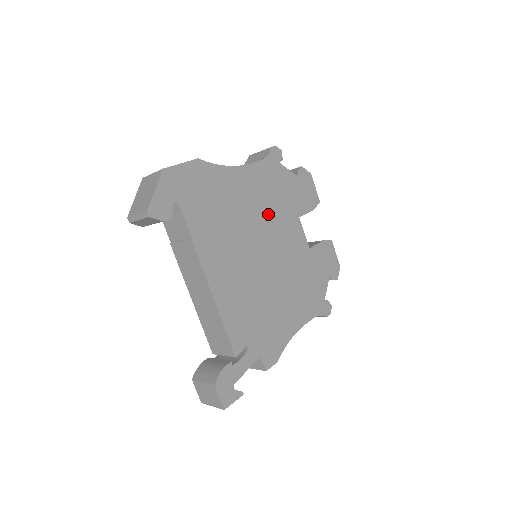
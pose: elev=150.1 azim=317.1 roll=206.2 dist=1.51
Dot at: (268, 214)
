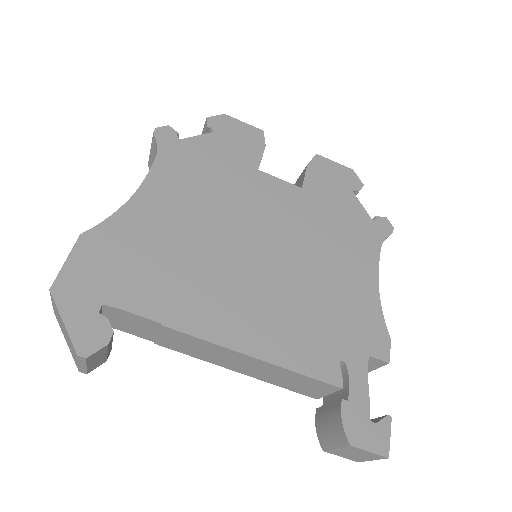
Dot at: (221, 204)
